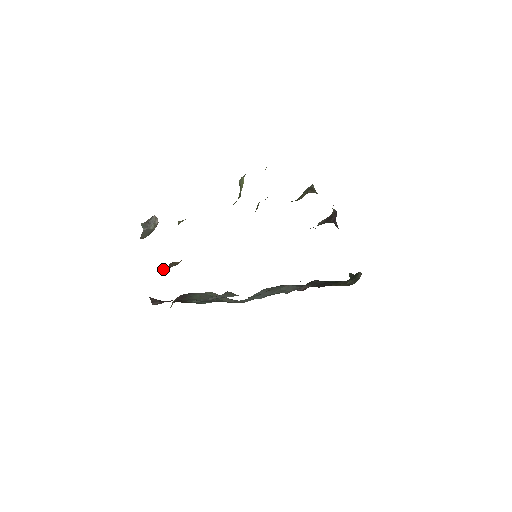
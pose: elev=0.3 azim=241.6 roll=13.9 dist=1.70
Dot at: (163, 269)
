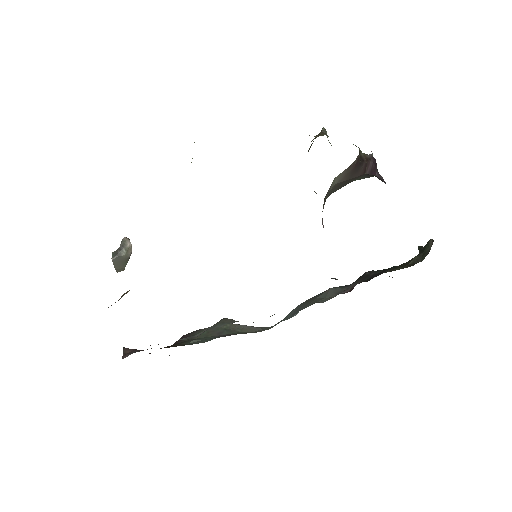
Dot at: occluded
